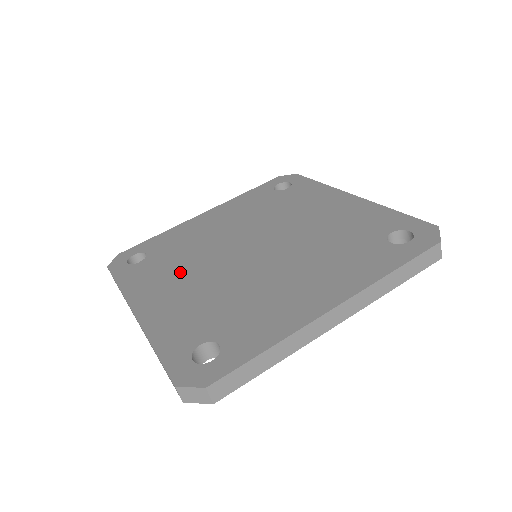
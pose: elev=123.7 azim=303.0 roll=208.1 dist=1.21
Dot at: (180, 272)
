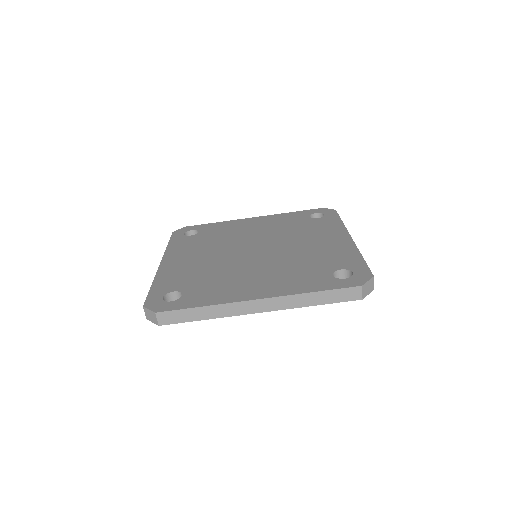
Dot at: (204, 249)
